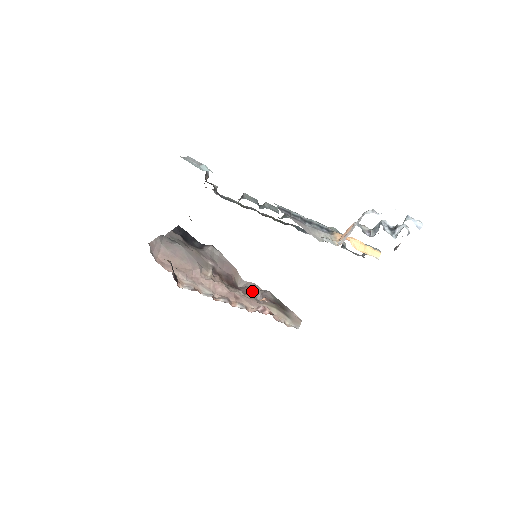
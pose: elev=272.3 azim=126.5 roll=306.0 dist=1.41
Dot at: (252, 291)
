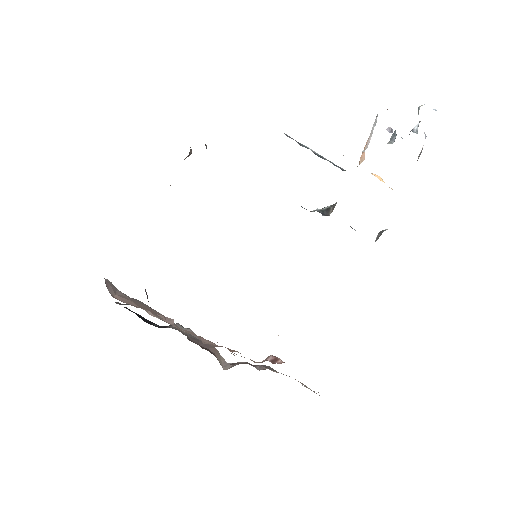
Dot at: (246, 363)
